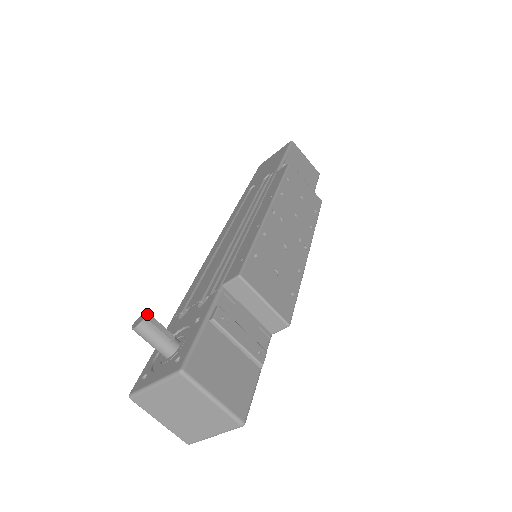
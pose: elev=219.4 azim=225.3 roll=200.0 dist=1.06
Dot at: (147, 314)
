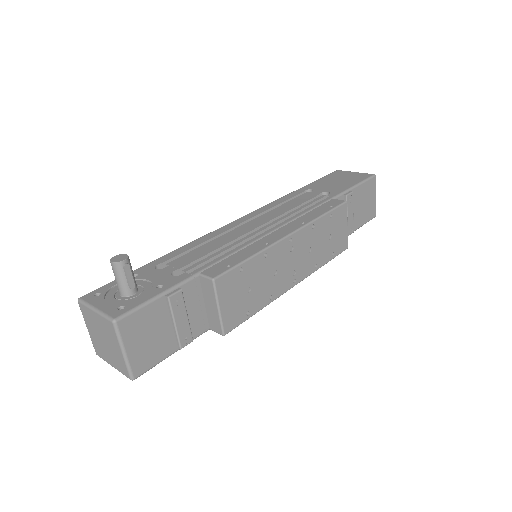
Dot at: (127, 259)
